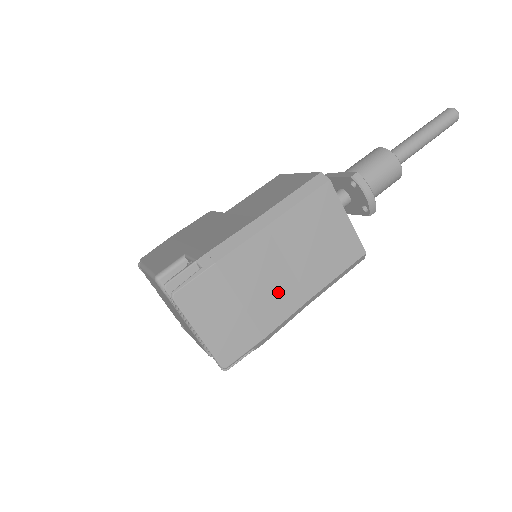
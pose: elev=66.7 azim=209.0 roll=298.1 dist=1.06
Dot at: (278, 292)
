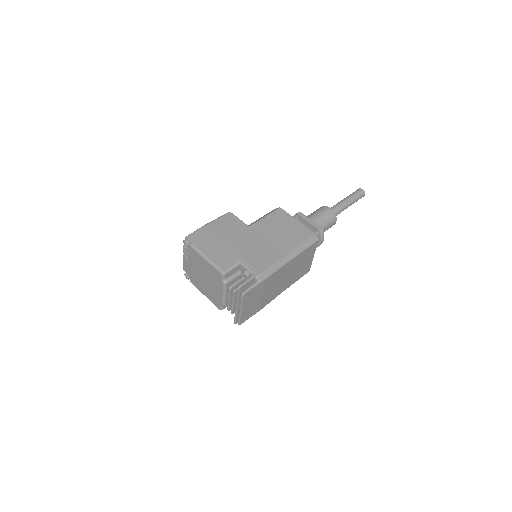
Dot at: (275, 290)
